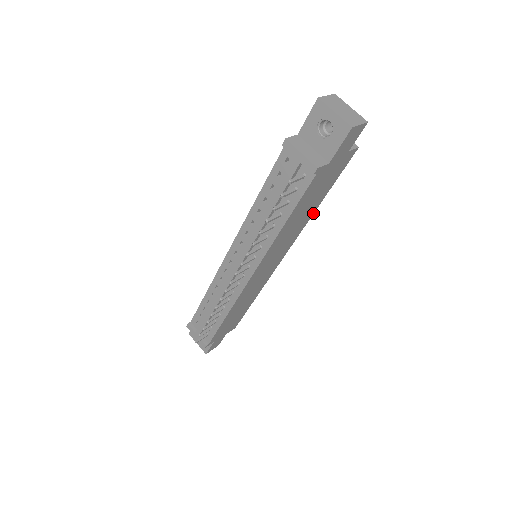
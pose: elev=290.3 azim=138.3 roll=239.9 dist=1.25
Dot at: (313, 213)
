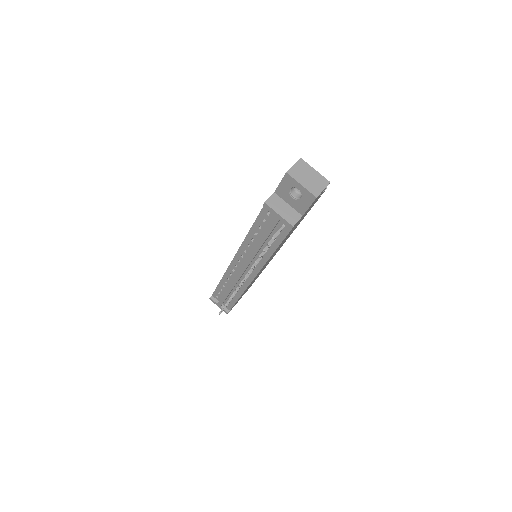
Dot at: occluded
